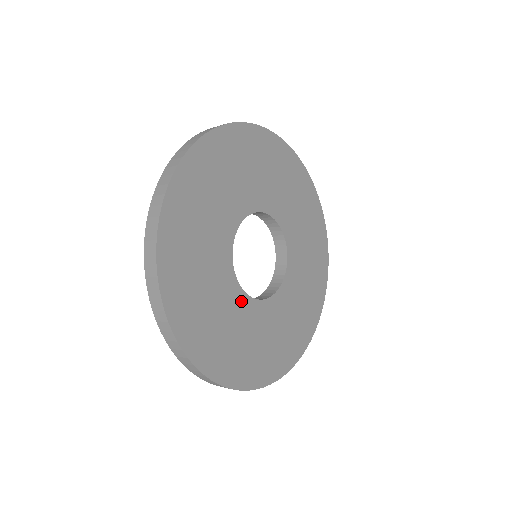
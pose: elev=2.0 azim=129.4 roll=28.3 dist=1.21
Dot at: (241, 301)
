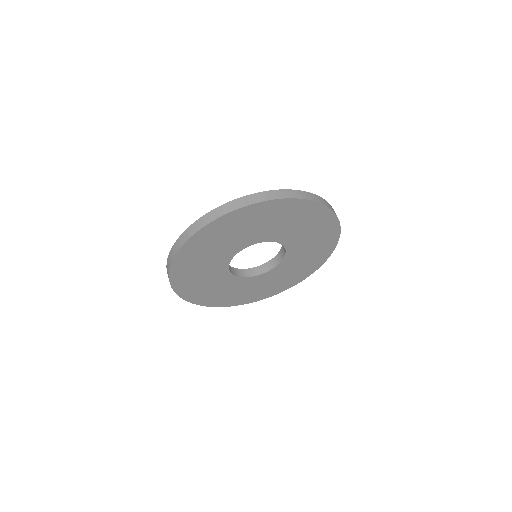
Dot at: (265, 276)
